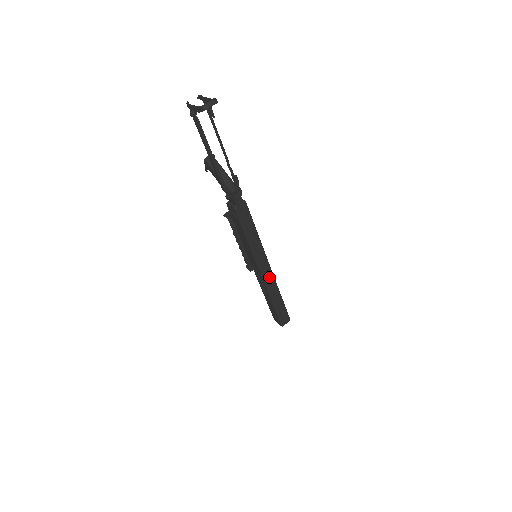
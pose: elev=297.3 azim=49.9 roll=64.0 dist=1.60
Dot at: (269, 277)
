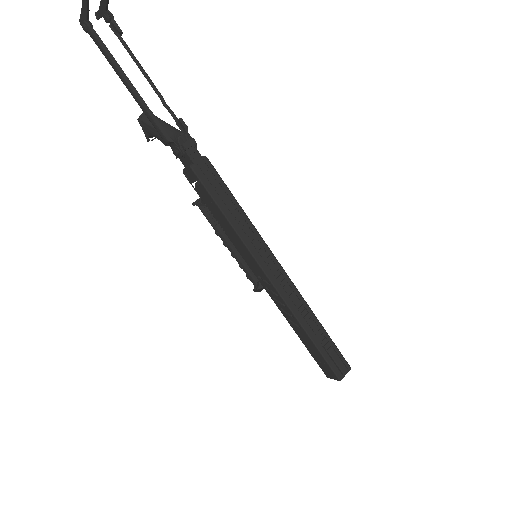
Dot at: (285, 284)
